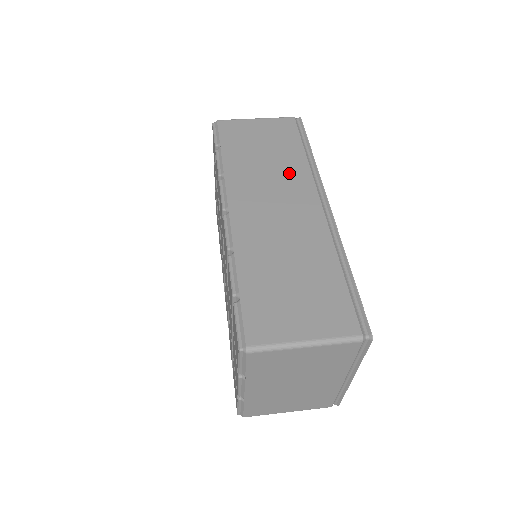
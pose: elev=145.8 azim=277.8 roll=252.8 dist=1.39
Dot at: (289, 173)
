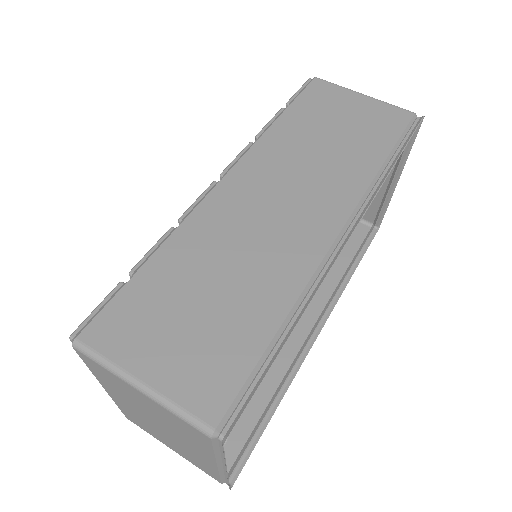
Dot at: (338, 174)
